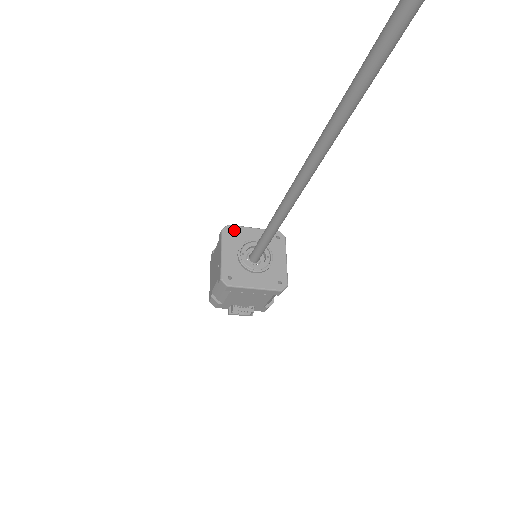
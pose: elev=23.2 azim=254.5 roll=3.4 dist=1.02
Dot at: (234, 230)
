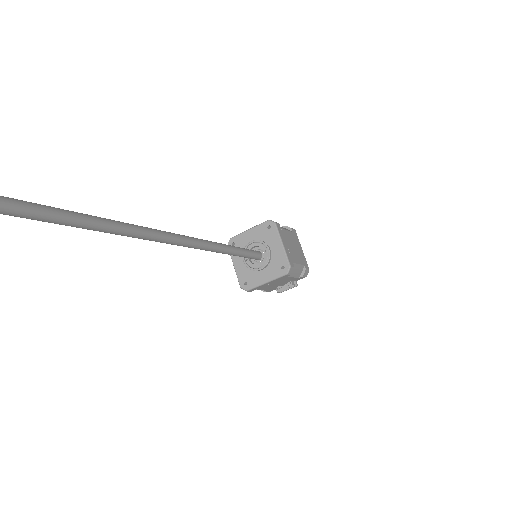
Dot at: (235, 241)
